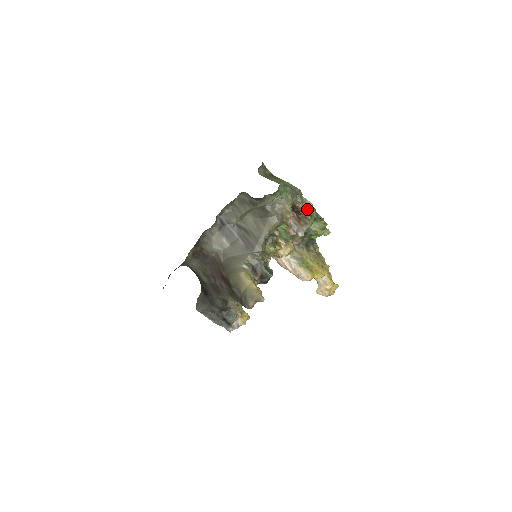
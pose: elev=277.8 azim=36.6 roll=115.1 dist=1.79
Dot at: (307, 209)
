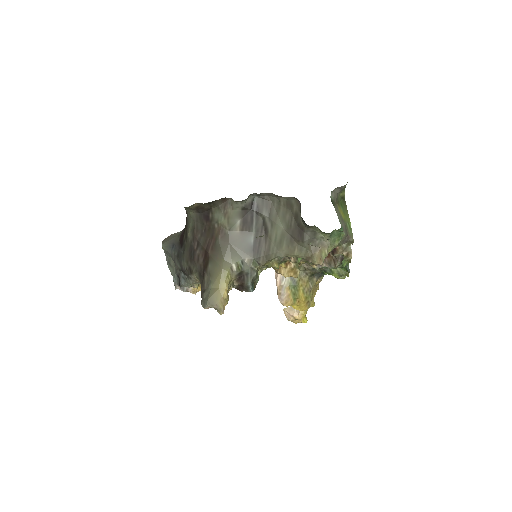
Dot at: (343, 256)
